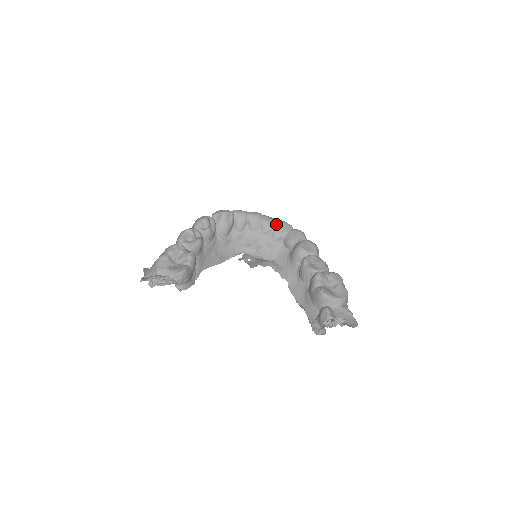
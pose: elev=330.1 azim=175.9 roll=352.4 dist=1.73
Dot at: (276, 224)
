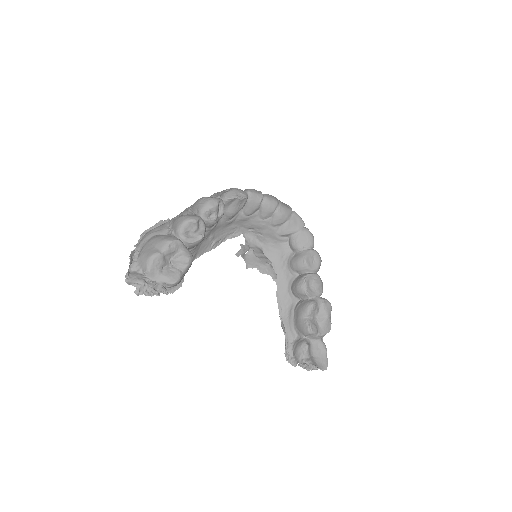
Dot at: (289, 218)
